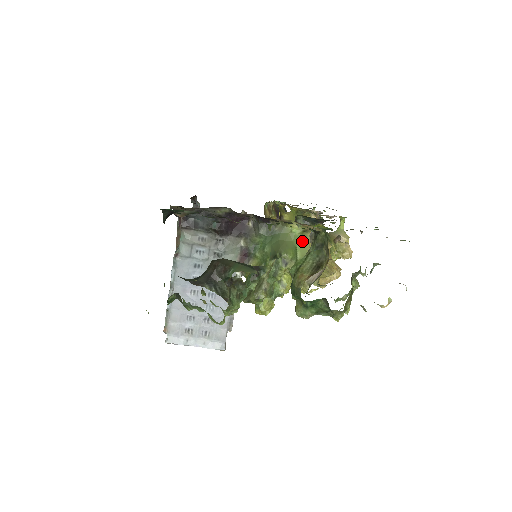
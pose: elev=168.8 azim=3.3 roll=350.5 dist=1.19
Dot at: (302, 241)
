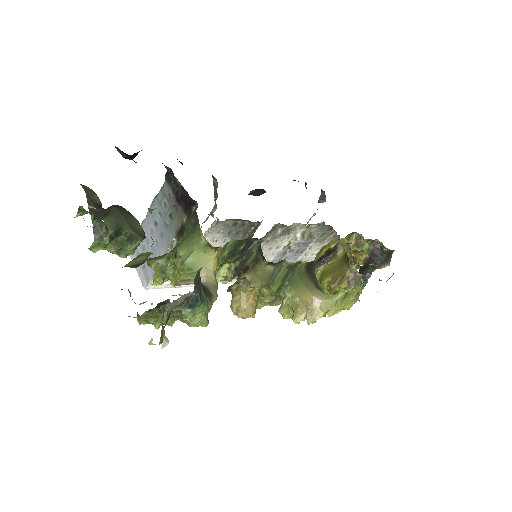
Dot at: (203, 252)
